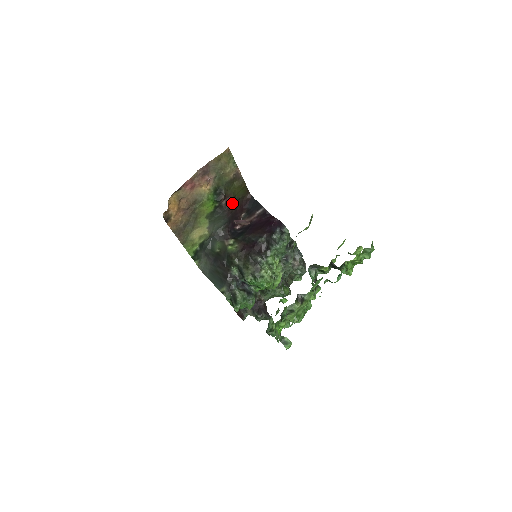
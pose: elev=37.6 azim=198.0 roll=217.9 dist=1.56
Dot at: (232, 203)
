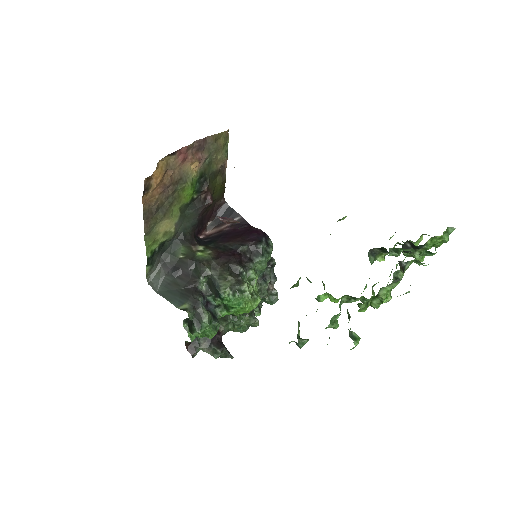
Dot at: (211, 200)
